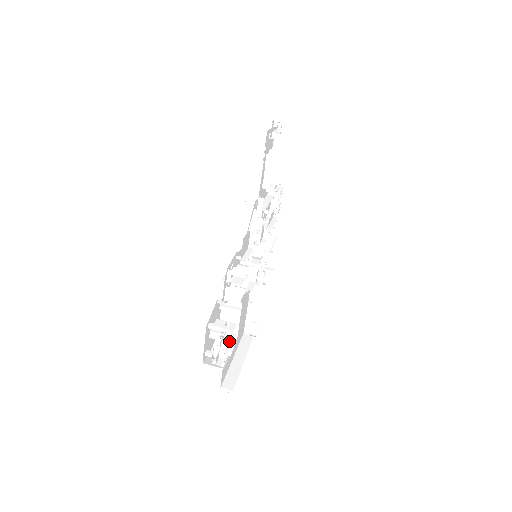
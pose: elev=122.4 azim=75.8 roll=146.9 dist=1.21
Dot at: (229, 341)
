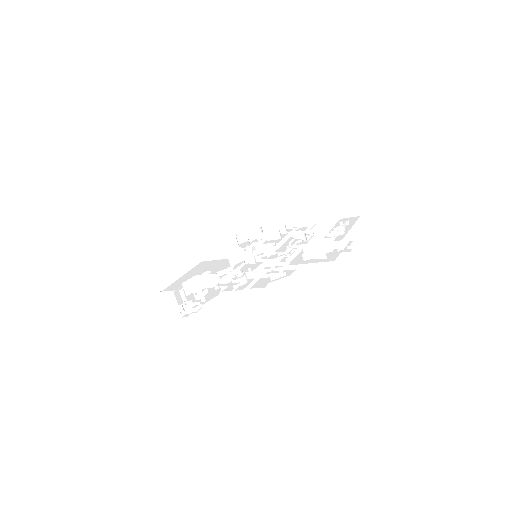
Dot at: (196, 299)
